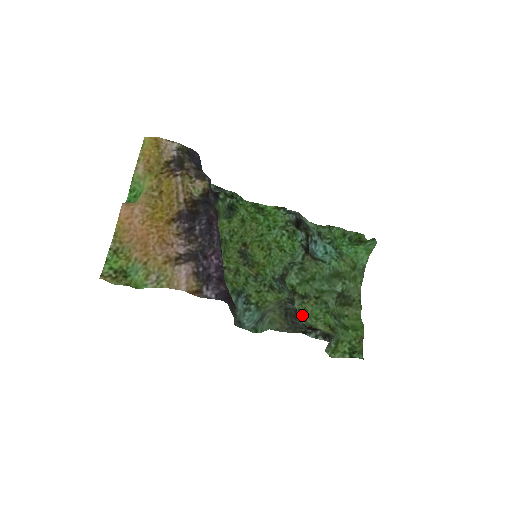
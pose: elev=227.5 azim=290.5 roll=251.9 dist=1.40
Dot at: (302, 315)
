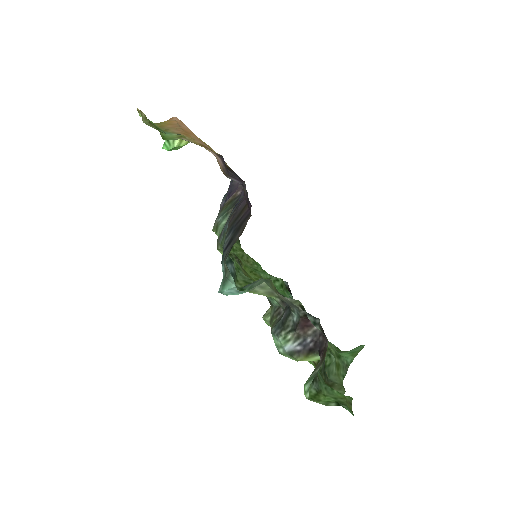
Dot at: occluded
